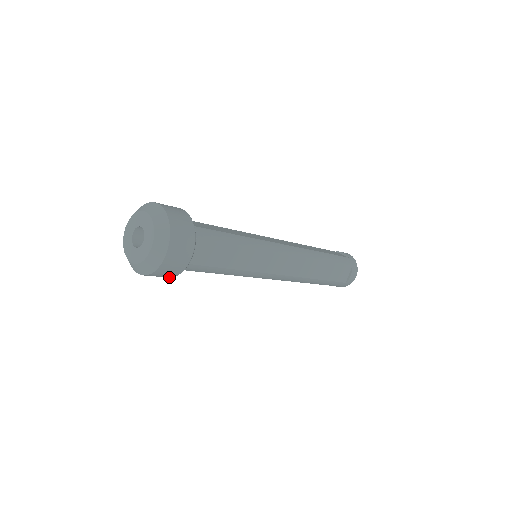
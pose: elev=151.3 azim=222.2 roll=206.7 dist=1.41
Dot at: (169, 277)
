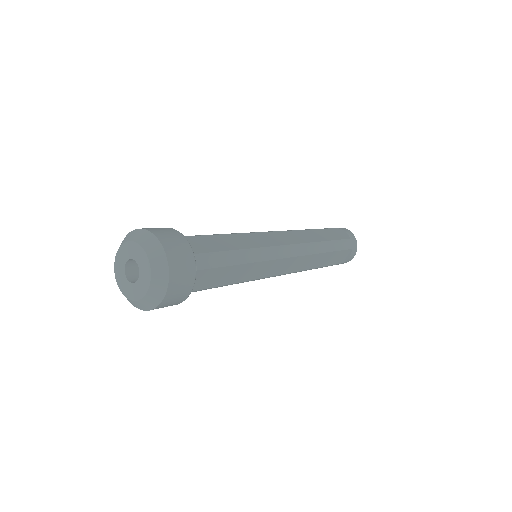
Dot at: occluded
